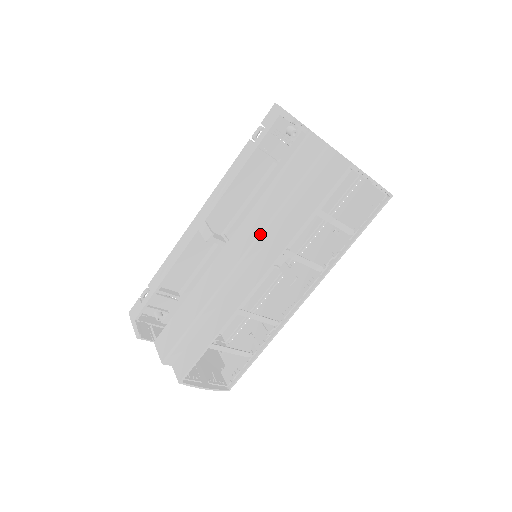
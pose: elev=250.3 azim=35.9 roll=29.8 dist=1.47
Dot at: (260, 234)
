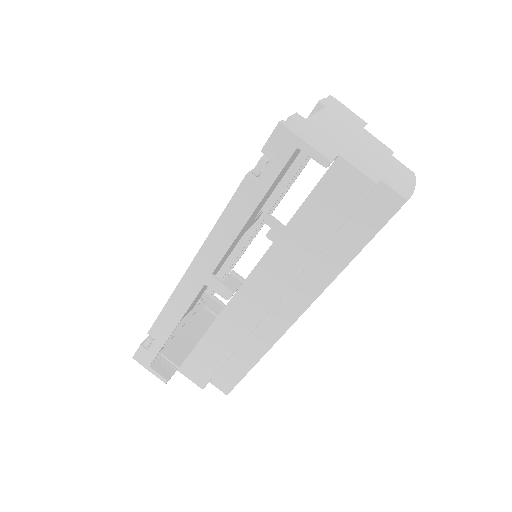
Dot at: (295, 280)
